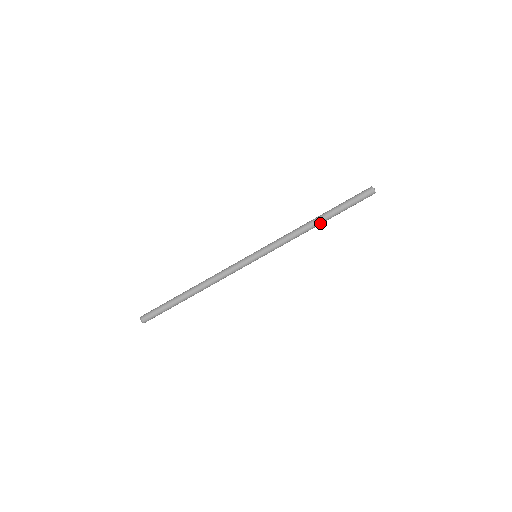
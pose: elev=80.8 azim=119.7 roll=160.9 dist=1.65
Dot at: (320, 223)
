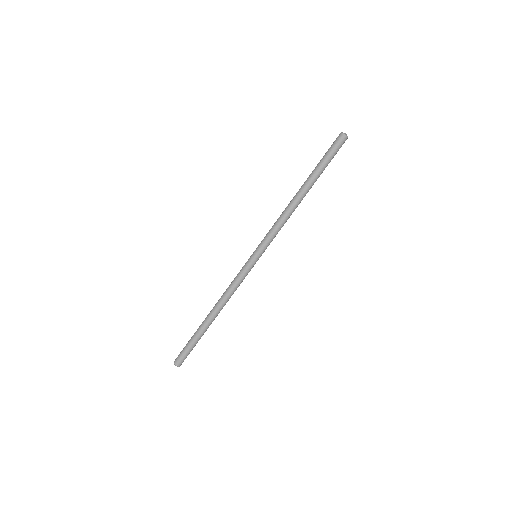
Dot at: (303, 193)
